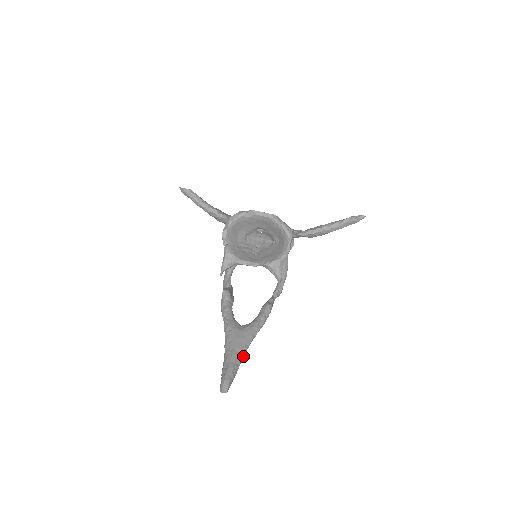
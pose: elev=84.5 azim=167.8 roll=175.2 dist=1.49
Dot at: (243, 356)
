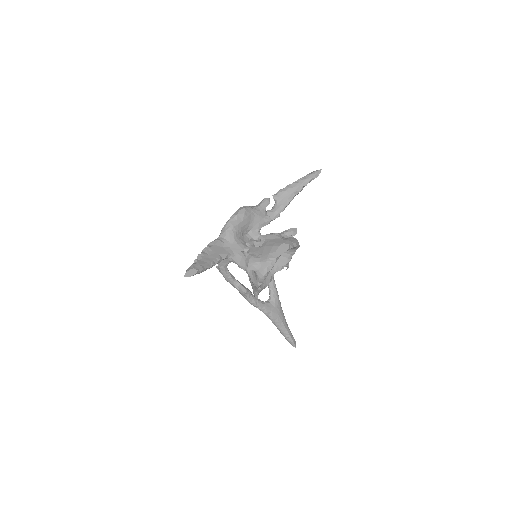
Dot at: occluded
